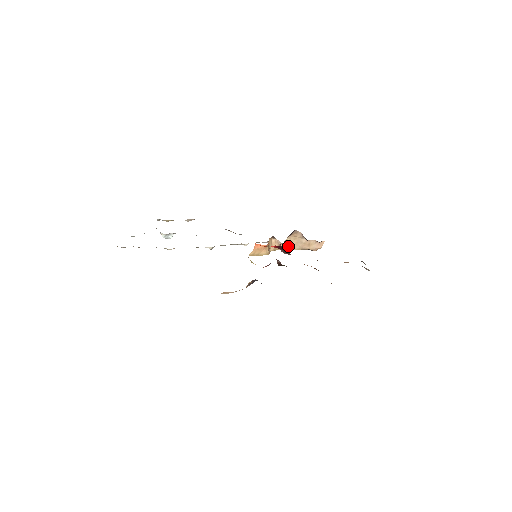
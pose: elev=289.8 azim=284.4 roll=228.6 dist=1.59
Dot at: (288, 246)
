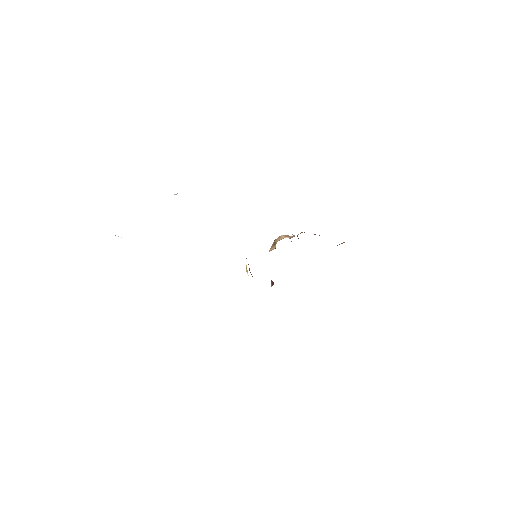
Dot at: occluded
